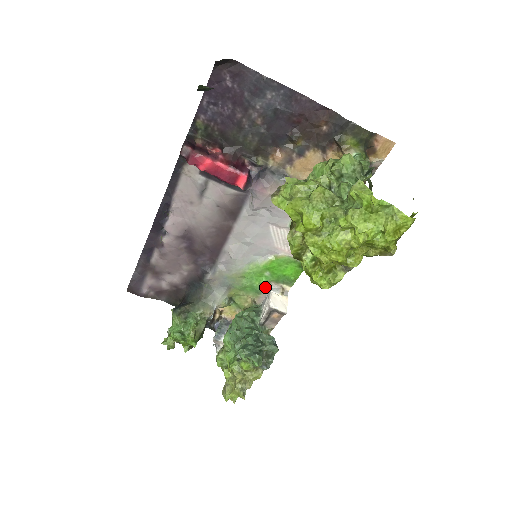
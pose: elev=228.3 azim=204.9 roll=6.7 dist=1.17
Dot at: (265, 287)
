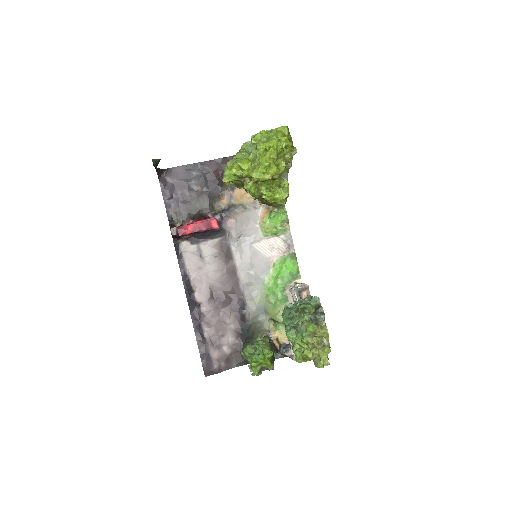
Dot at: (286, 293)
